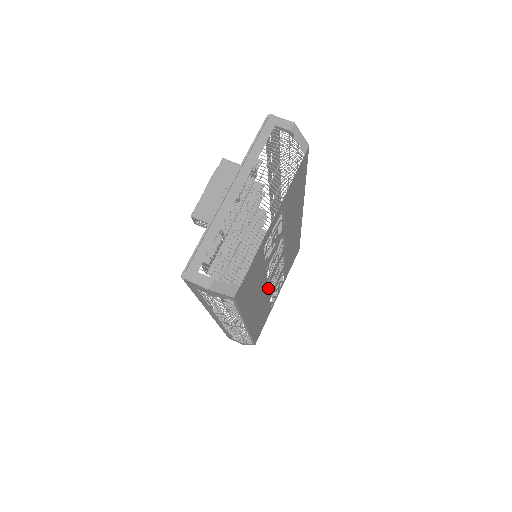
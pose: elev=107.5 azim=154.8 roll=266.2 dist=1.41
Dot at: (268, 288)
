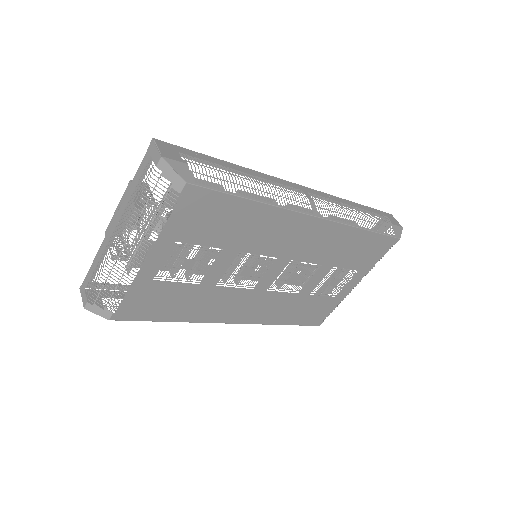
Dot at: (271, 291)
